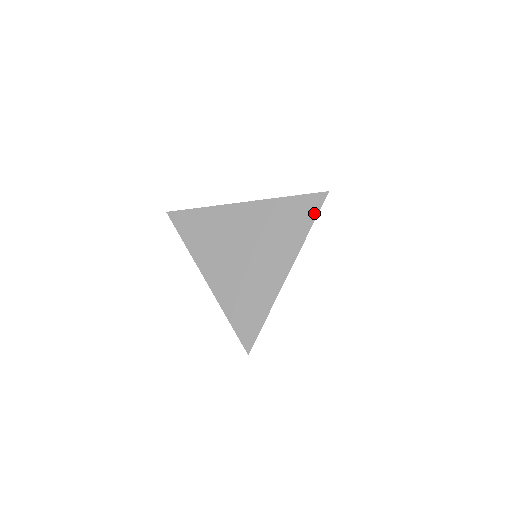
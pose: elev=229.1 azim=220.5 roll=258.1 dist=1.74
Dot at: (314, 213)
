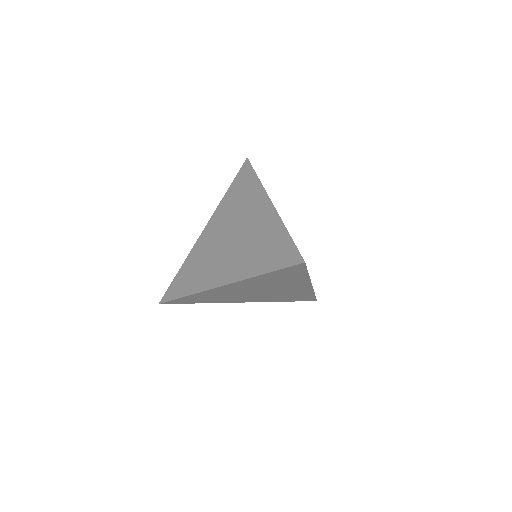
Dot at: (303, 271)
